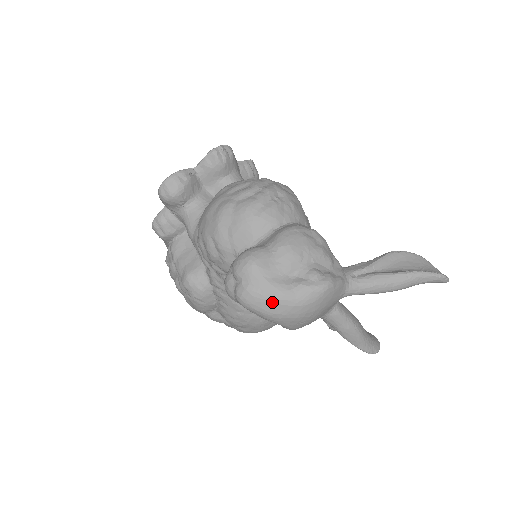
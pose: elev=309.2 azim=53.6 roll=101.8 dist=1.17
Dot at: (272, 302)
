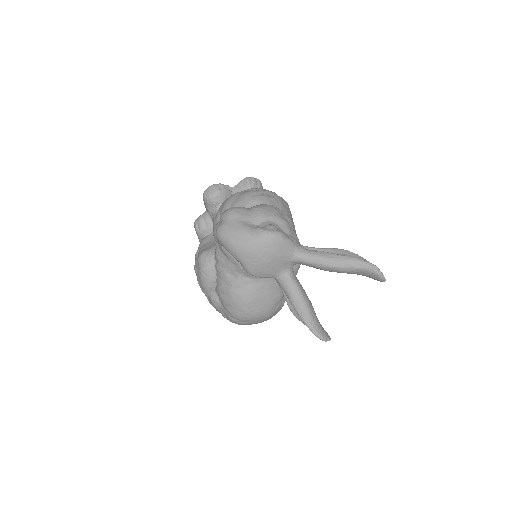
Dot at: (236, 235)
